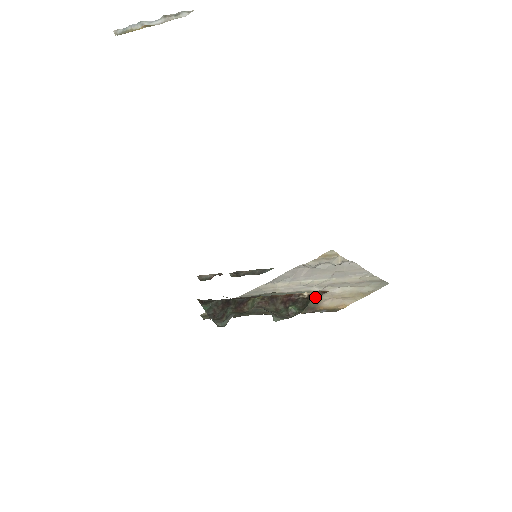
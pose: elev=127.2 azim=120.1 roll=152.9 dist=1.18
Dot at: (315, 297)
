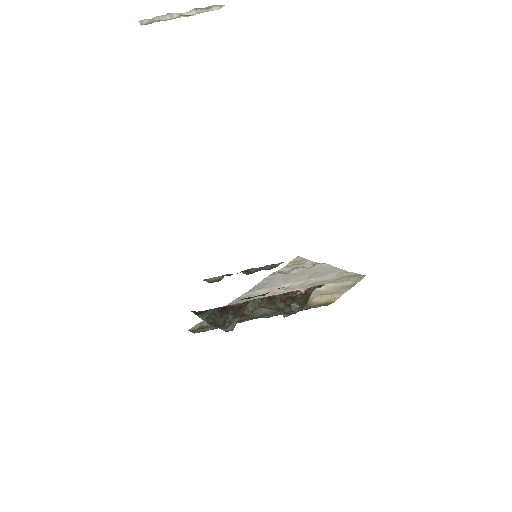
Dot at: occluded
